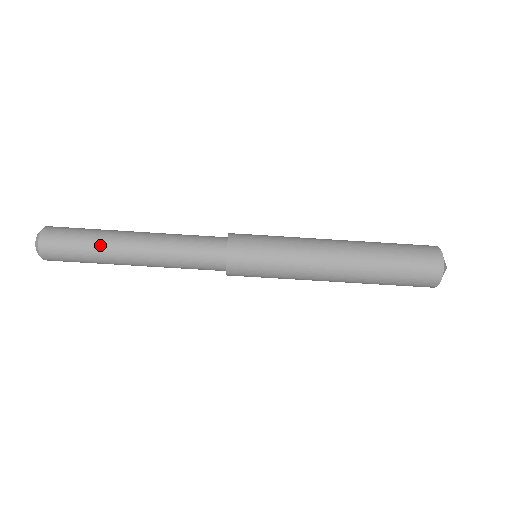
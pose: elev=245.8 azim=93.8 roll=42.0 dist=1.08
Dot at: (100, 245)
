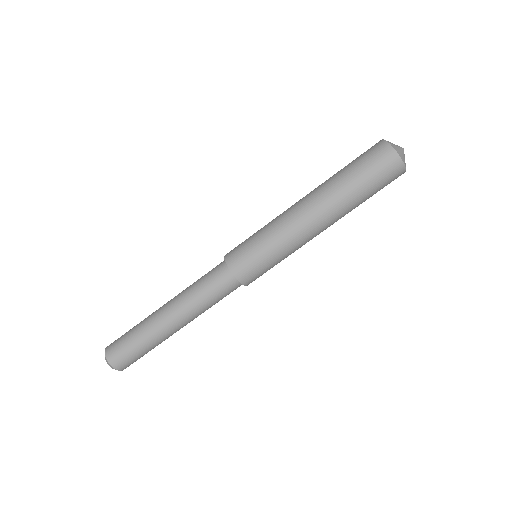
Dot at: (148, 336)
